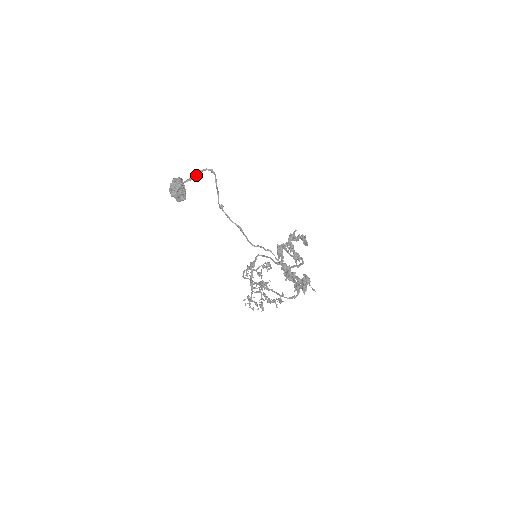
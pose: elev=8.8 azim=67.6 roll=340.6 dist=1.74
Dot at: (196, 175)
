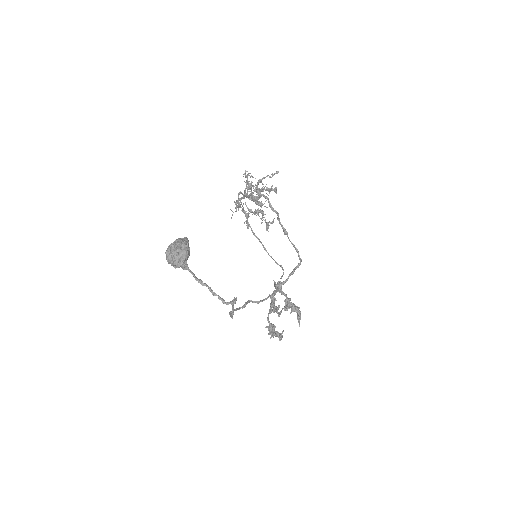
Dot at: (211, 289)
